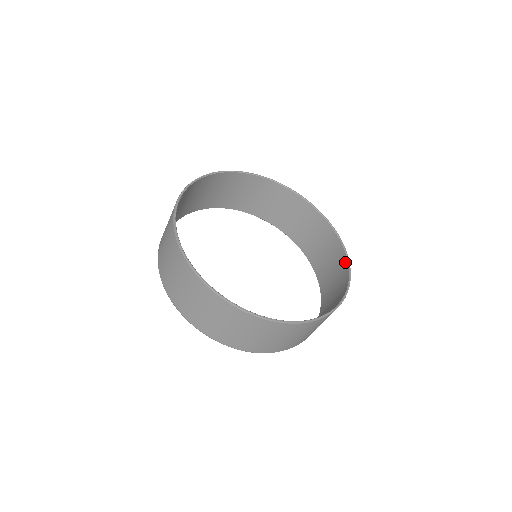
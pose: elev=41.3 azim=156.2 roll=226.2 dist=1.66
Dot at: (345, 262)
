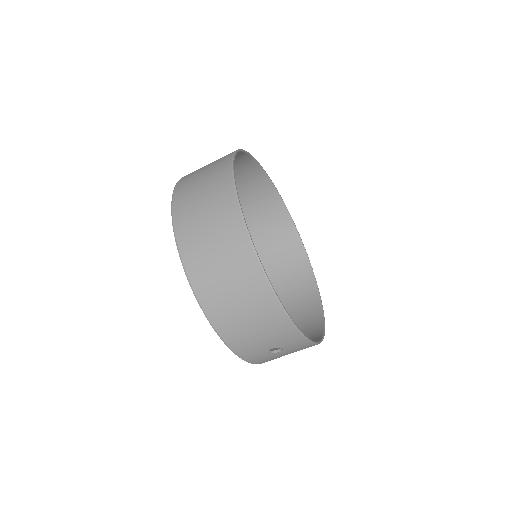
Dot at: (320, 330)
